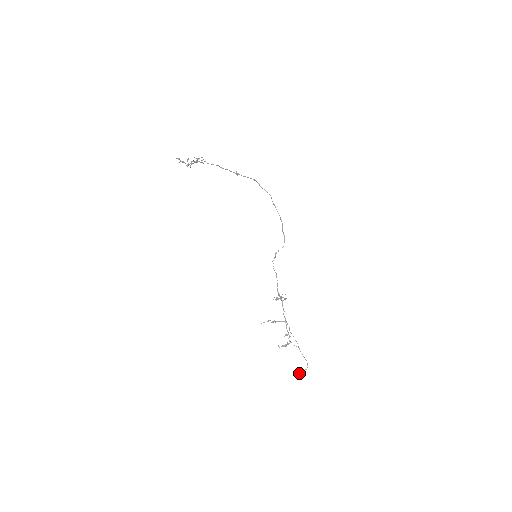
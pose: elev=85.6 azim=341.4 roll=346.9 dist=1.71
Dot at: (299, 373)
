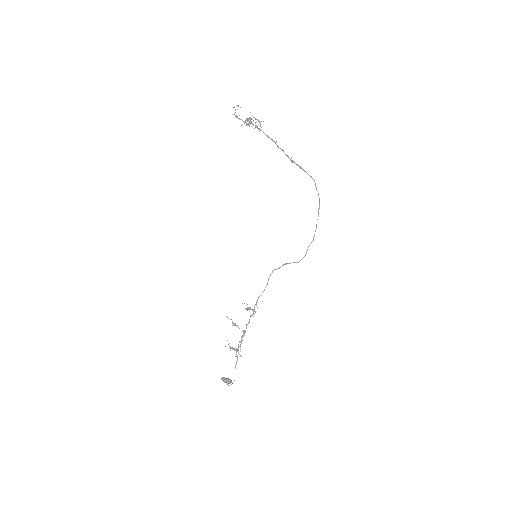
Dot at: (224, 381)
